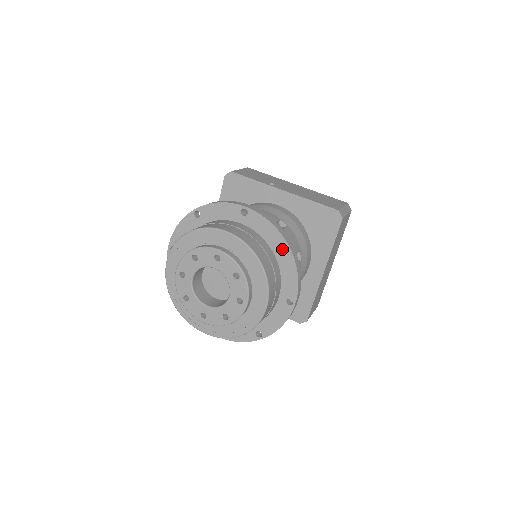
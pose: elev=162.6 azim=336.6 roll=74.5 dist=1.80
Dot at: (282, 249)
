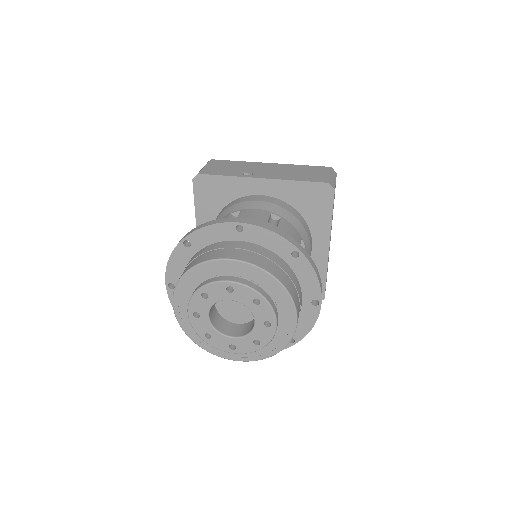
Dot at: (292, 254)
